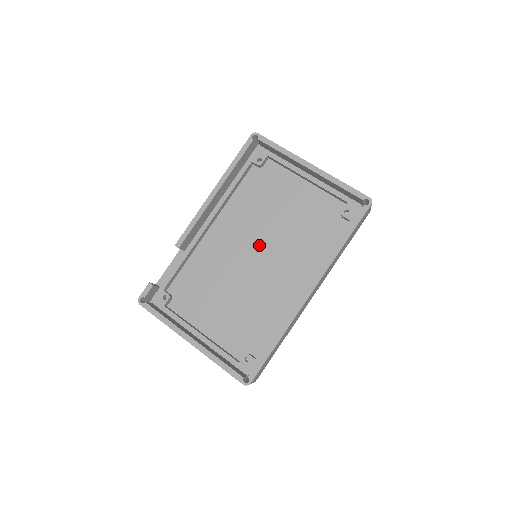
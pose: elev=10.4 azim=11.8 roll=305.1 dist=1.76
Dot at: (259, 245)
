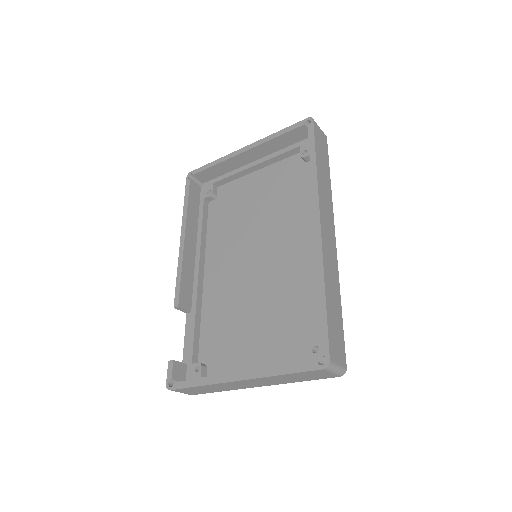
Dot at: (254, 248)
